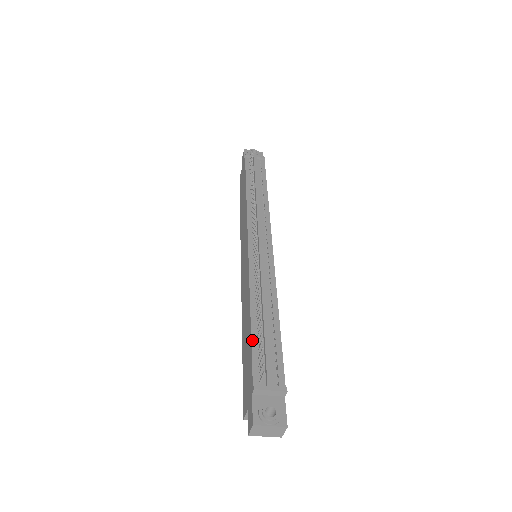
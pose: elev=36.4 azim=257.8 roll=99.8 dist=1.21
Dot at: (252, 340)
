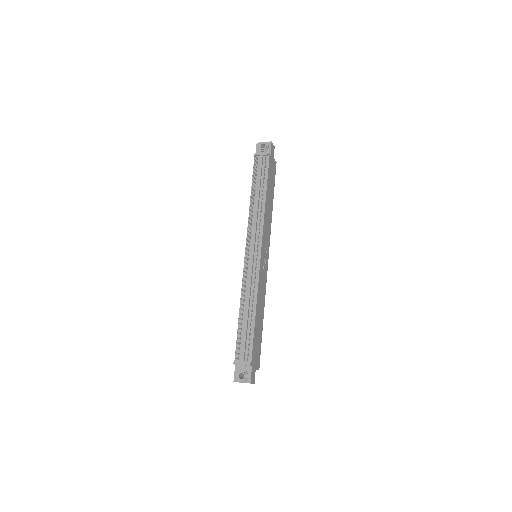
Dot at: (238, 332)
